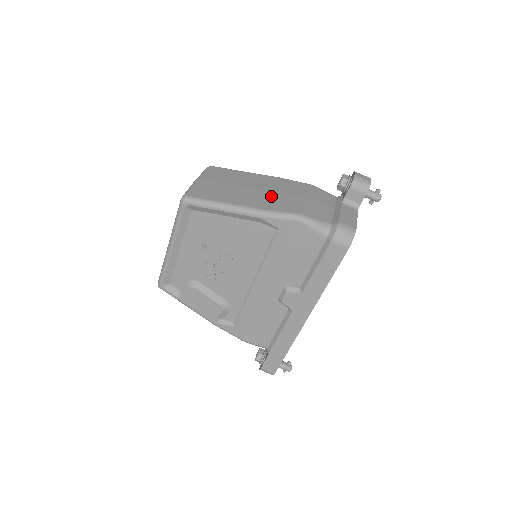
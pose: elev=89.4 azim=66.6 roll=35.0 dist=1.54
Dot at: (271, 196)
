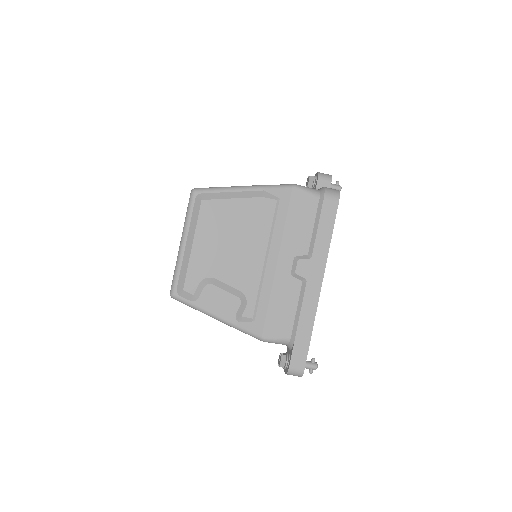
Dot at: occluded
